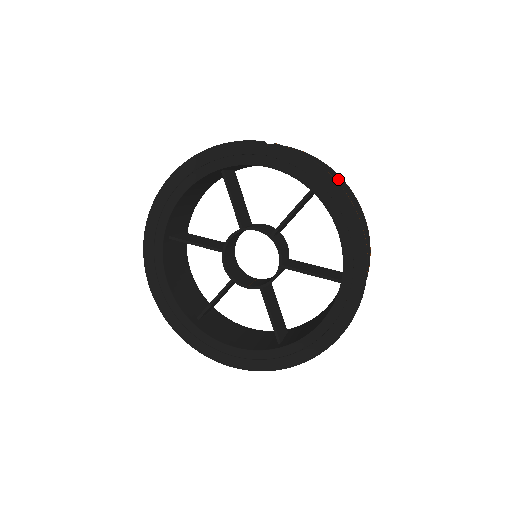
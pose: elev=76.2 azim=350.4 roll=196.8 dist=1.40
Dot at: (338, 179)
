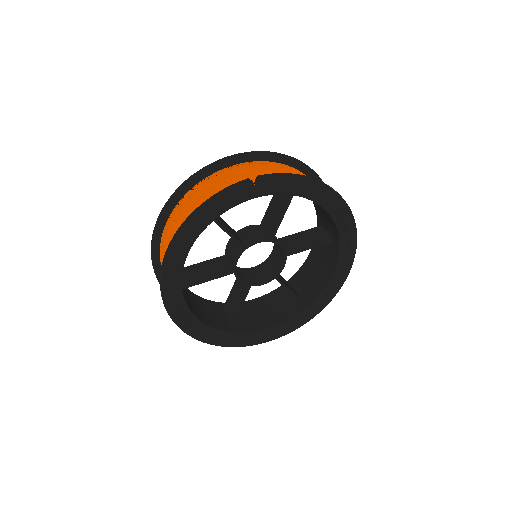
Dot at: (292, 160)
